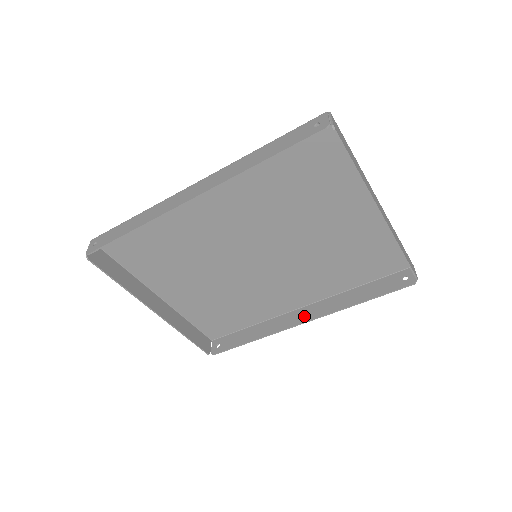
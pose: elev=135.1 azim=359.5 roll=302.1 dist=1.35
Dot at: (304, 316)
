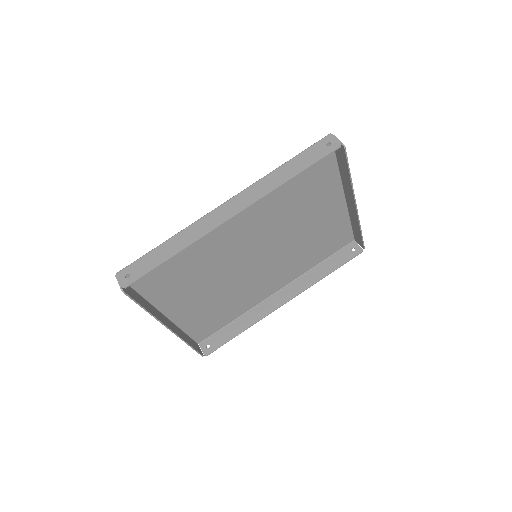
Dot at: (283, 298)
